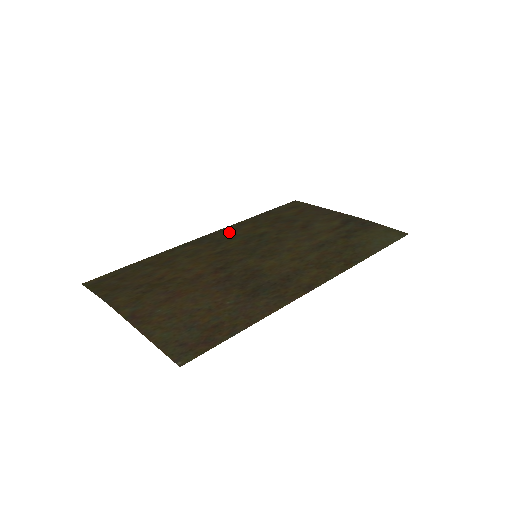
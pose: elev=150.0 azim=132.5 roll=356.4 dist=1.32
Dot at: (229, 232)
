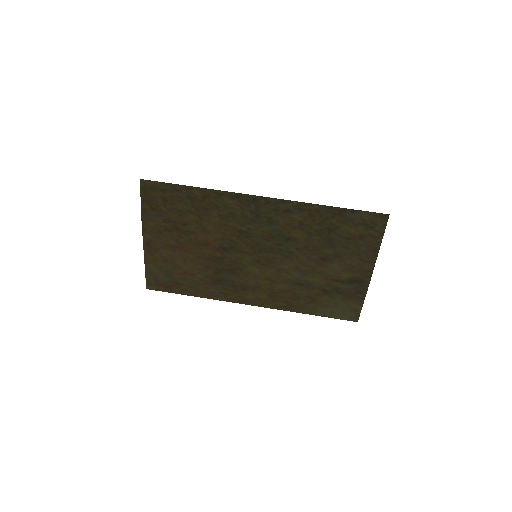
Dot at: (278, 212)
